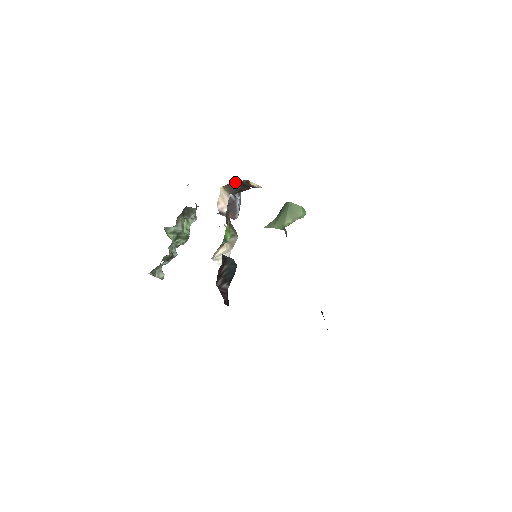
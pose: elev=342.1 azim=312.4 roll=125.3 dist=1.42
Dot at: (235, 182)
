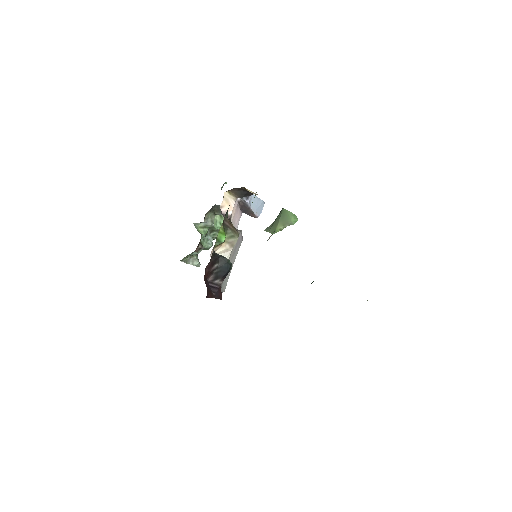
Dot at: (237, 188)
